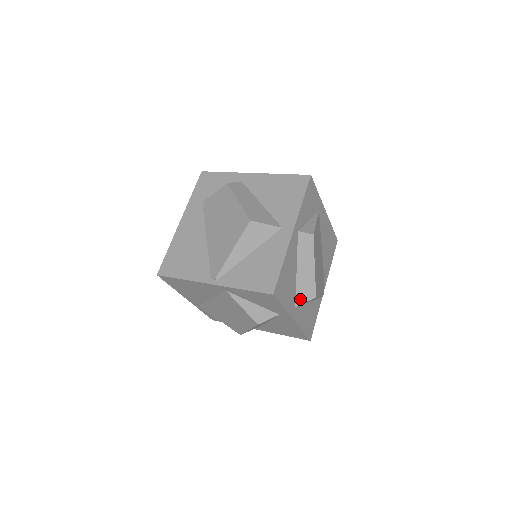
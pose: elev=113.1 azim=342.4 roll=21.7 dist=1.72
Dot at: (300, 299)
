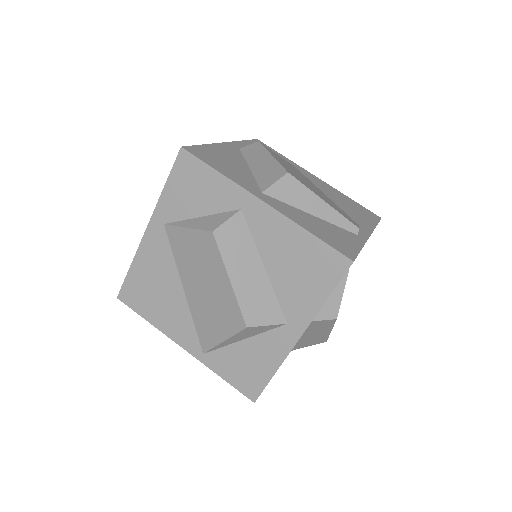
Dot at: (265, 184)
